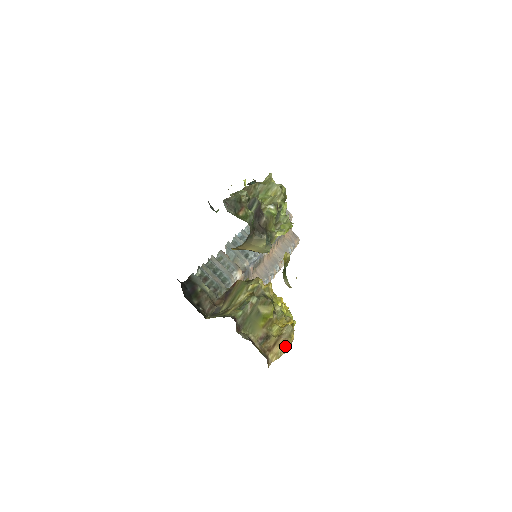
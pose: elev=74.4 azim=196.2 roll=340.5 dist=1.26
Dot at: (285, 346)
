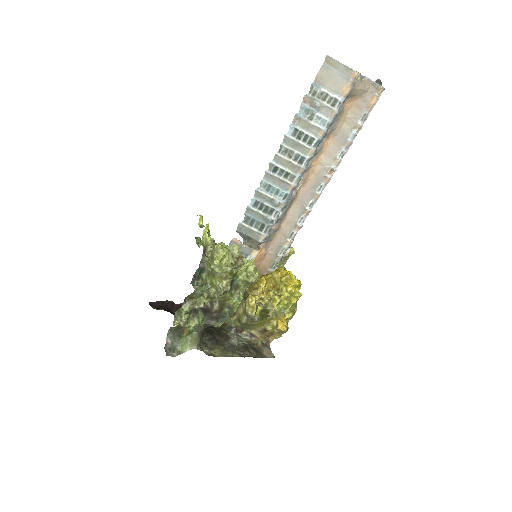
Dot at: (280, 334)
